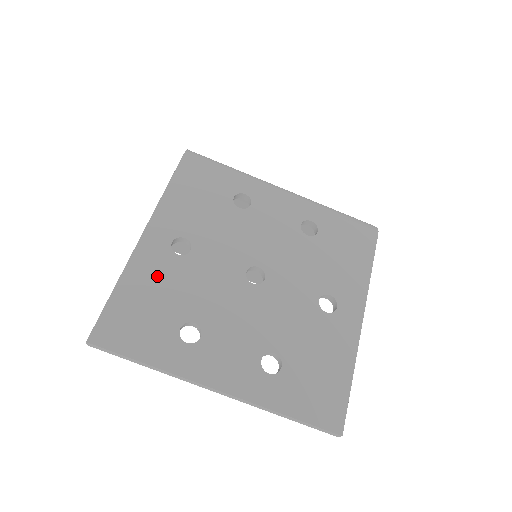
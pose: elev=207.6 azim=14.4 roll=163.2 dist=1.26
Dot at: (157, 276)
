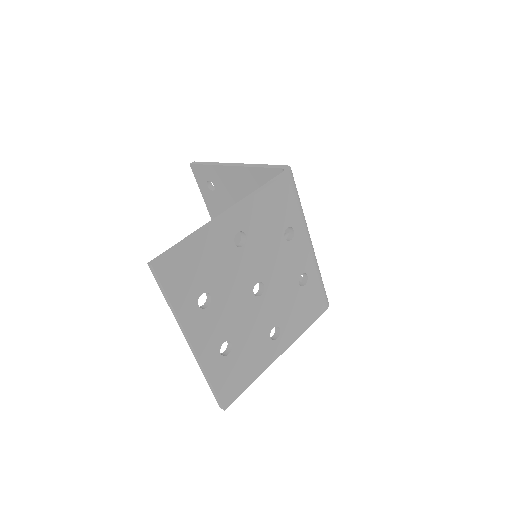
Dot at: (215, 250)
